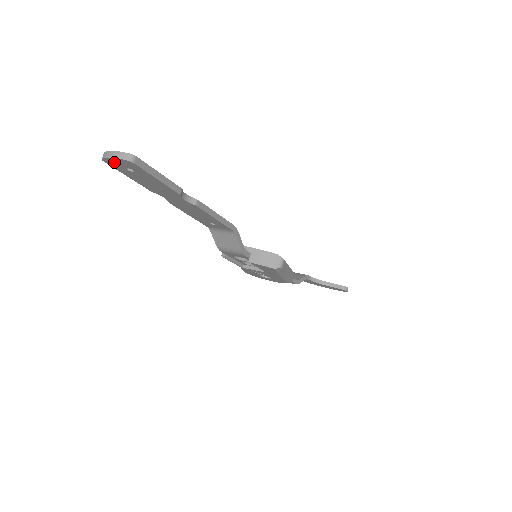
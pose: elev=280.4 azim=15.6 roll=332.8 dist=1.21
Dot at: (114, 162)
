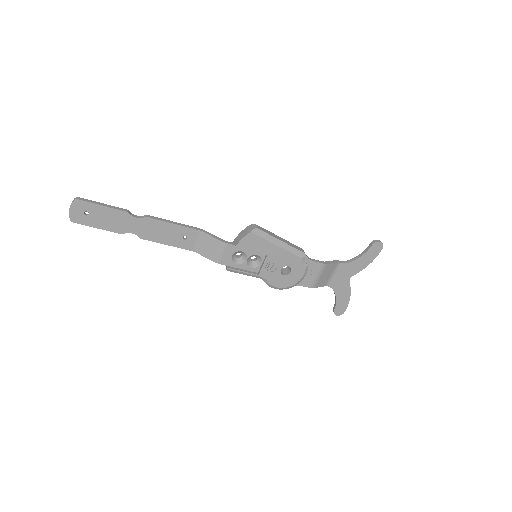
Dot at: (75, 215)
